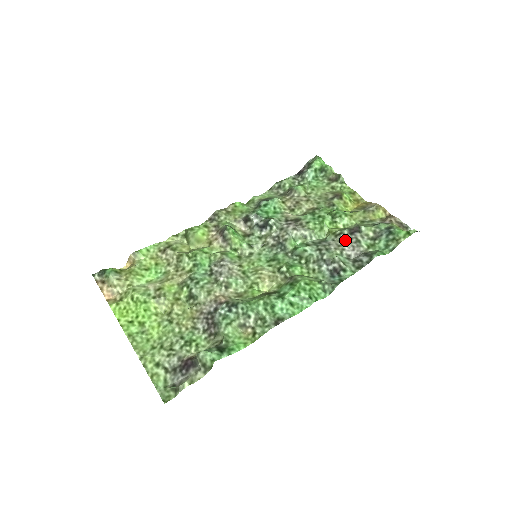
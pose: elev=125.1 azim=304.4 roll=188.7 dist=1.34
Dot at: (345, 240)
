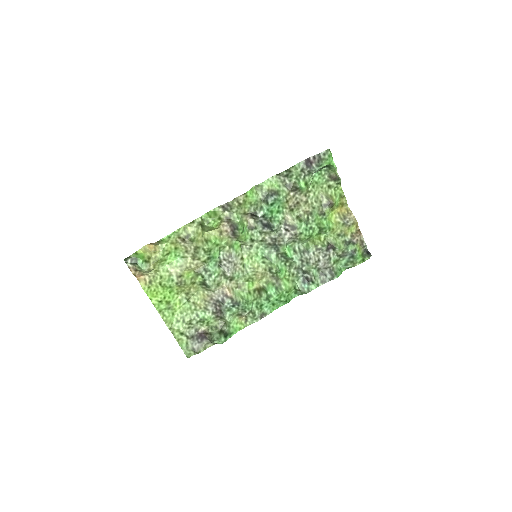
Dot at: (322, 256)
